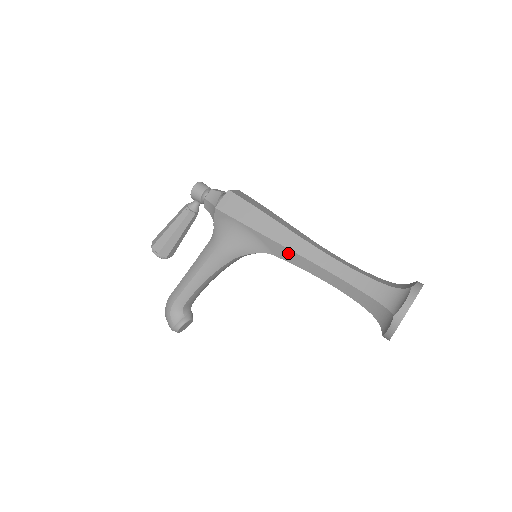
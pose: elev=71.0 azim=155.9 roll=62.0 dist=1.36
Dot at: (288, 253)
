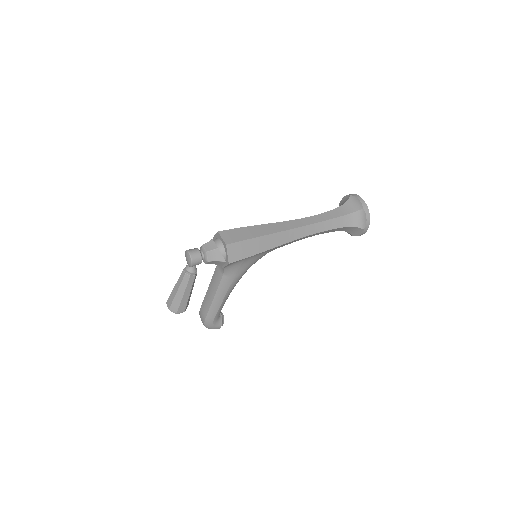
Dot at: occluded
